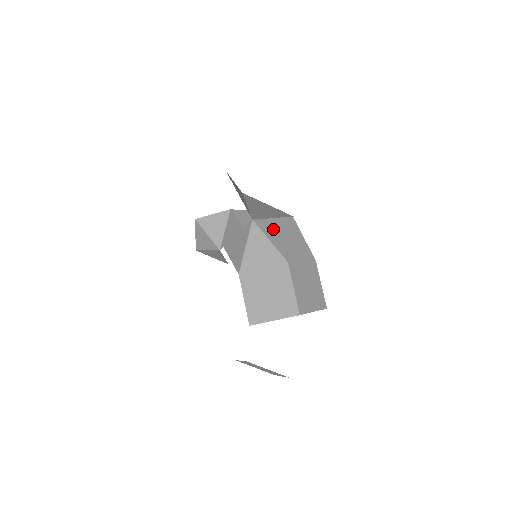
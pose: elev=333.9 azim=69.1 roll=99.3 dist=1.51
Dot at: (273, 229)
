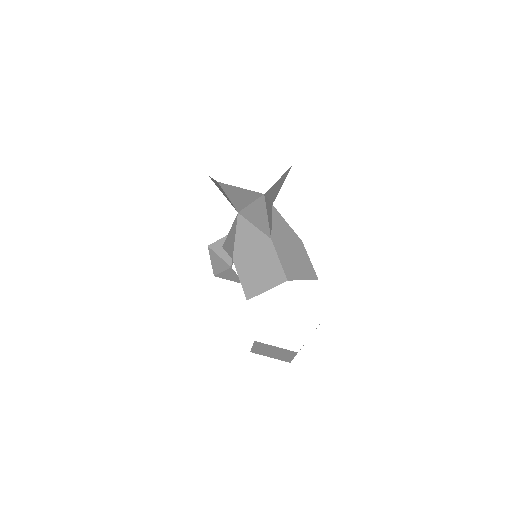
Dot at: (253, 213)
